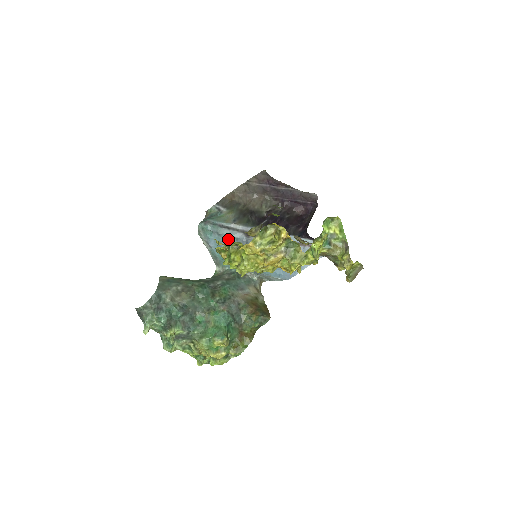
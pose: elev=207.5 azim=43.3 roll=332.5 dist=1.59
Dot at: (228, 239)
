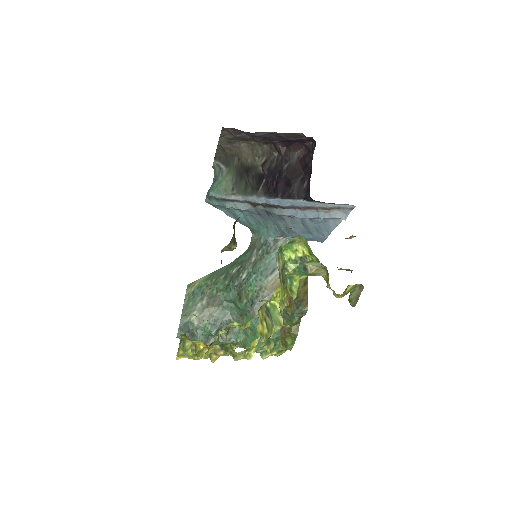
Dot at: (239, 210)
